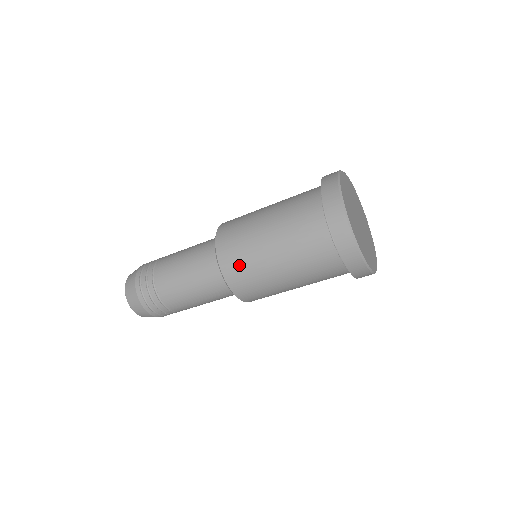
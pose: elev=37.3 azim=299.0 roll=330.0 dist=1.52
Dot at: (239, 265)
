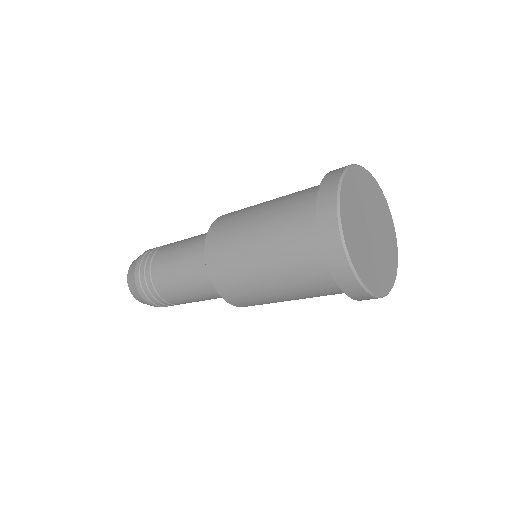
Dot at: (238, 293)
